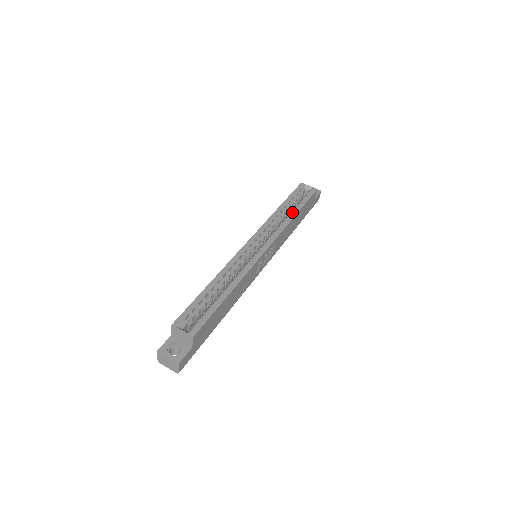
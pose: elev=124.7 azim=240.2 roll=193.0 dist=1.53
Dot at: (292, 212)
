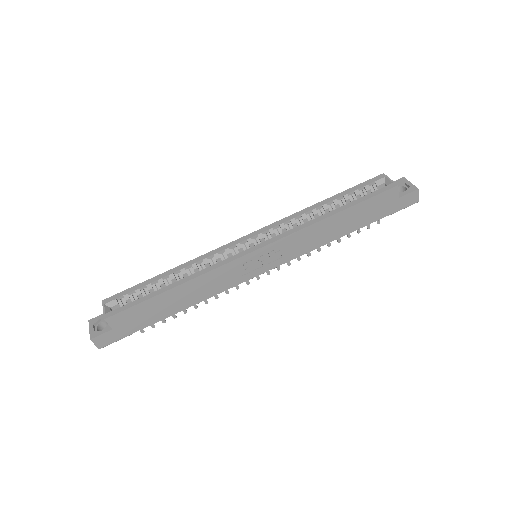
Dot at: (330, 211)
